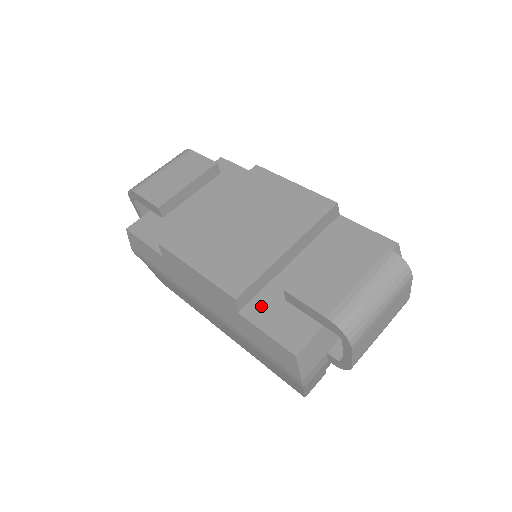
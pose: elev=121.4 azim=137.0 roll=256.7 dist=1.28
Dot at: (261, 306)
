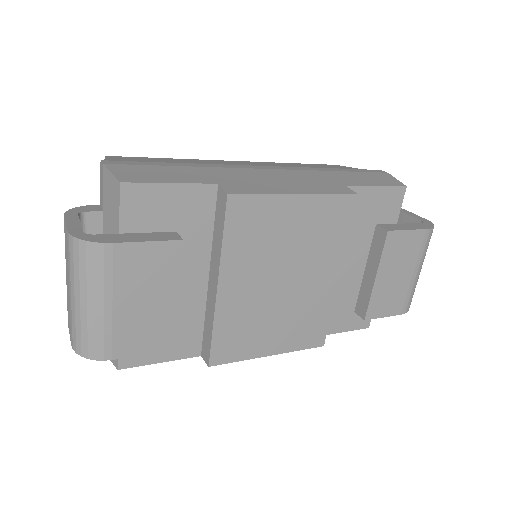
Dot at: occluded
